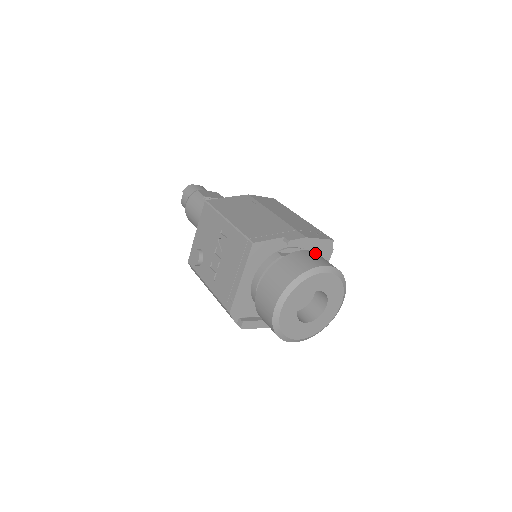
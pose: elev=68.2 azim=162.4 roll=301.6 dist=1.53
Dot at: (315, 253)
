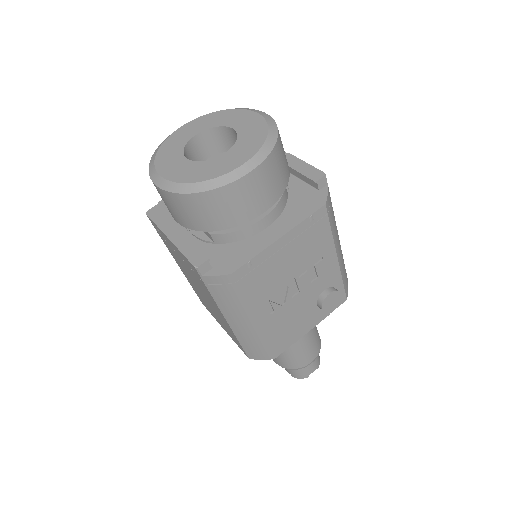
Dot at: occluded
